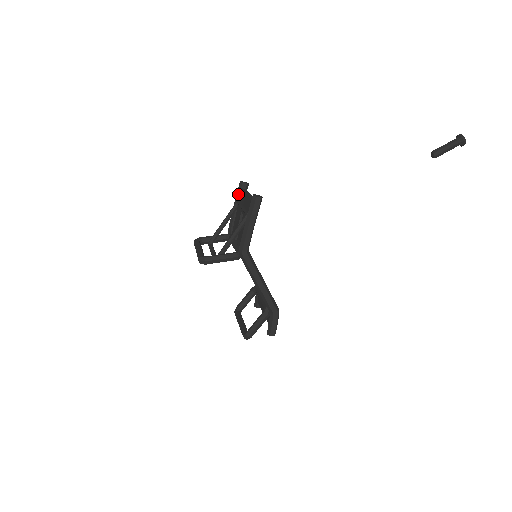
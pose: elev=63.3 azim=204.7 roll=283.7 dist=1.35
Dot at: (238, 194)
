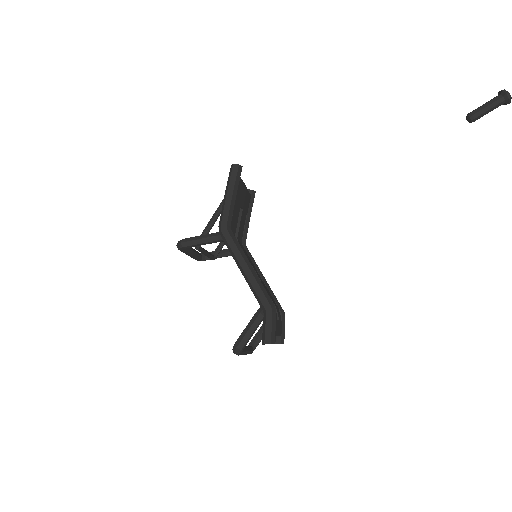
Dot at: occluded
